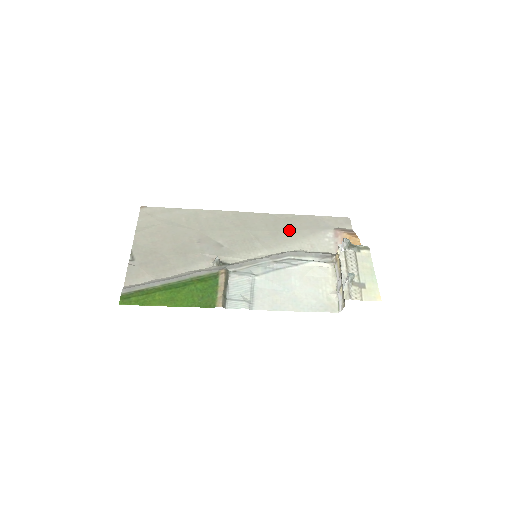
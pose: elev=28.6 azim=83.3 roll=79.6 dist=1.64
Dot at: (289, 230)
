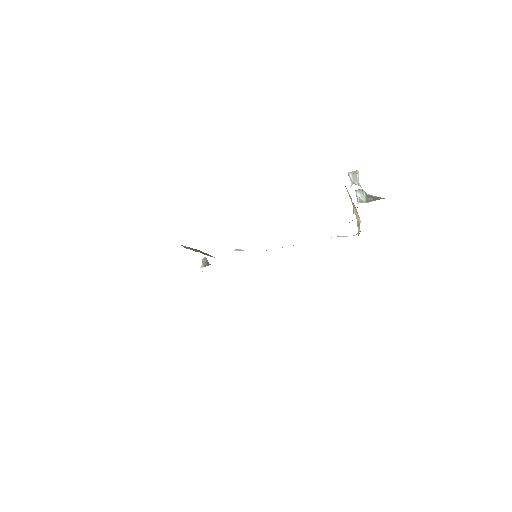
Dot at: occluded
